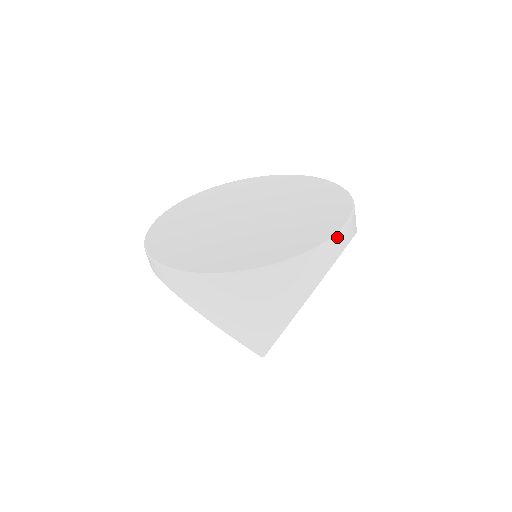
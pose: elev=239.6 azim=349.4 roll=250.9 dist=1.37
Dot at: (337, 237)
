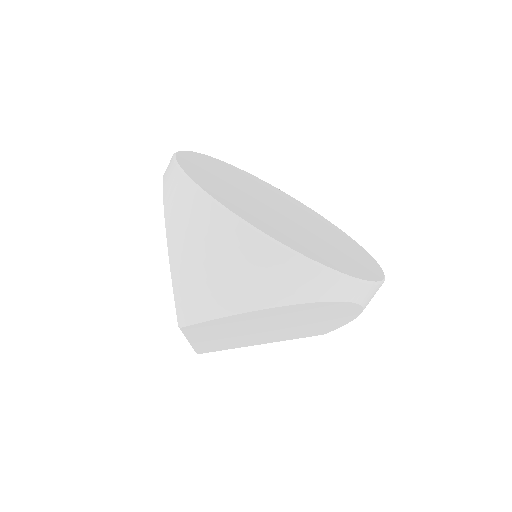
Dot at: (349, 280)
